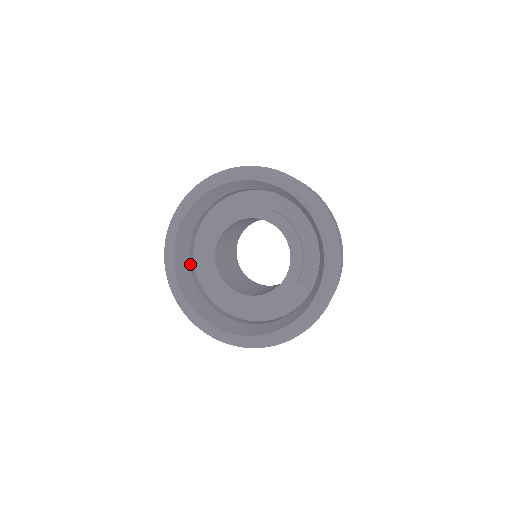
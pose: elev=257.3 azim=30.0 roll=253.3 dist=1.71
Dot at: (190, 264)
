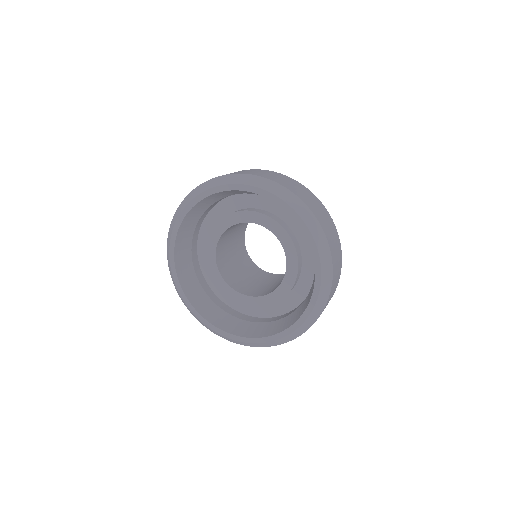
Dot at: (197, 226)
